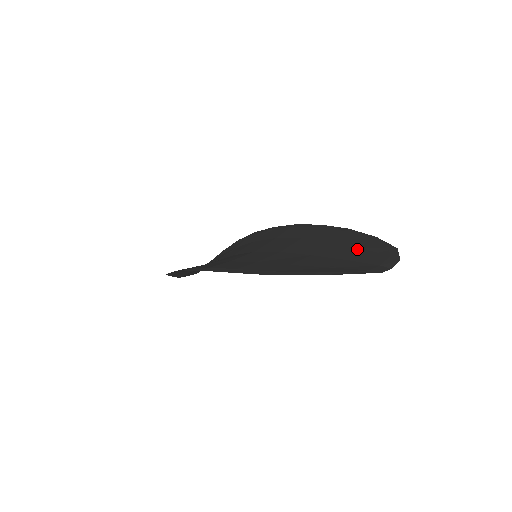
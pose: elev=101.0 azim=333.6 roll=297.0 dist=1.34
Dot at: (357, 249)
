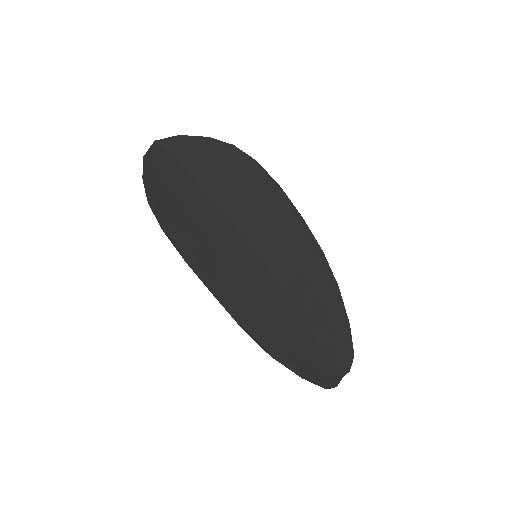
Dot at: (334, 336)
